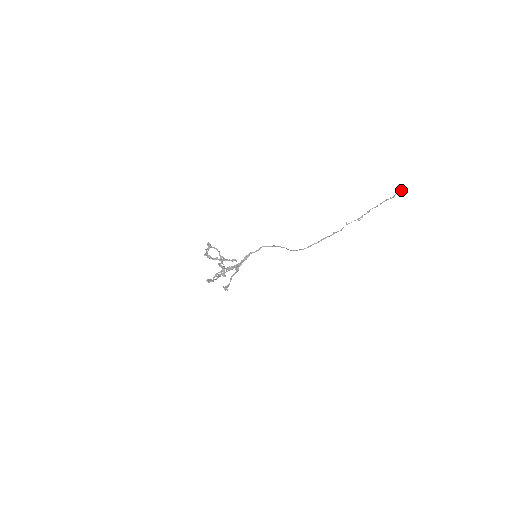
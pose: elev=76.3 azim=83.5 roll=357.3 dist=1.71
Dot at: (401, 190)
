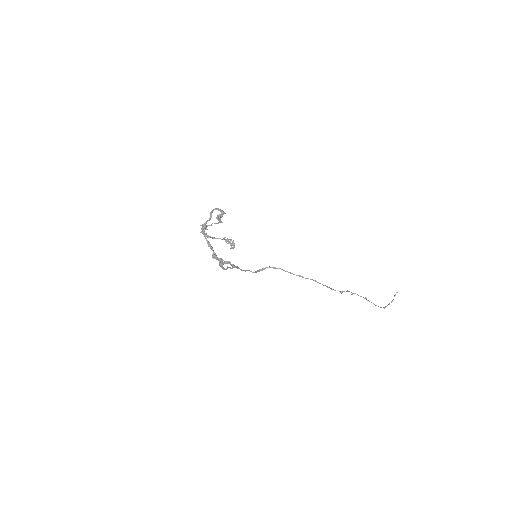
Dot at: (397, 292)
